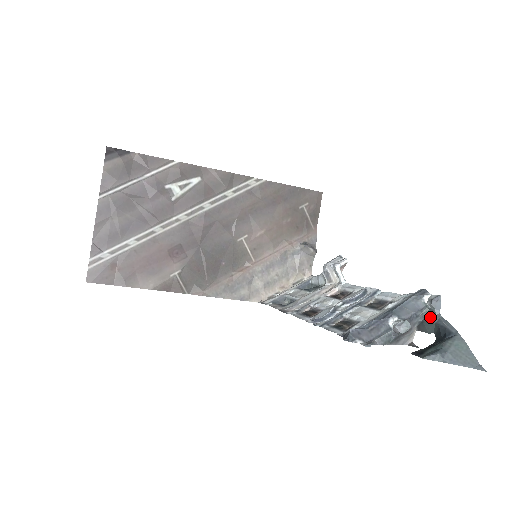
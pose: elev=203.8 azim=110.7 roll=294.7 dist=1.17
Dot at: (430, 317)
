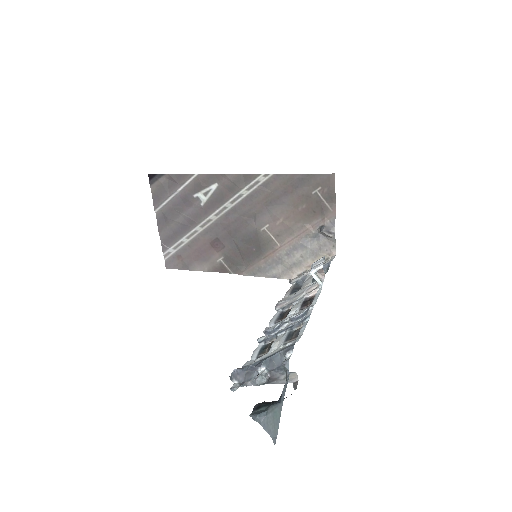
Dot at: (286, 374)
